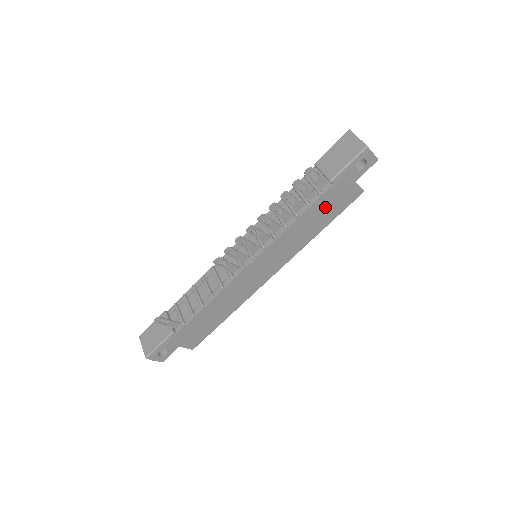
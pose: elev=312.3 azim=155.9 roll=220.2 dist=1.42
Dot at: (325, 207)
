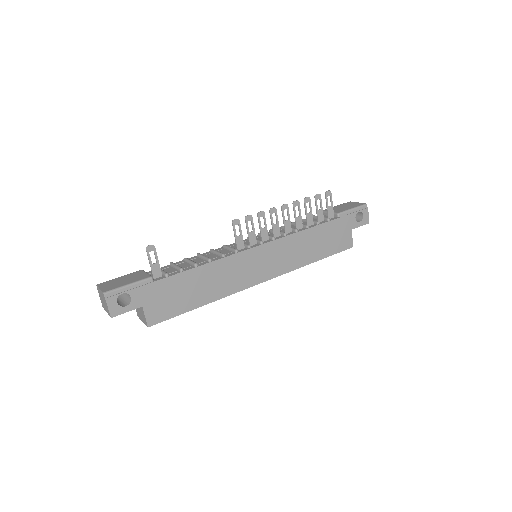
Dot at: (327, 236)
